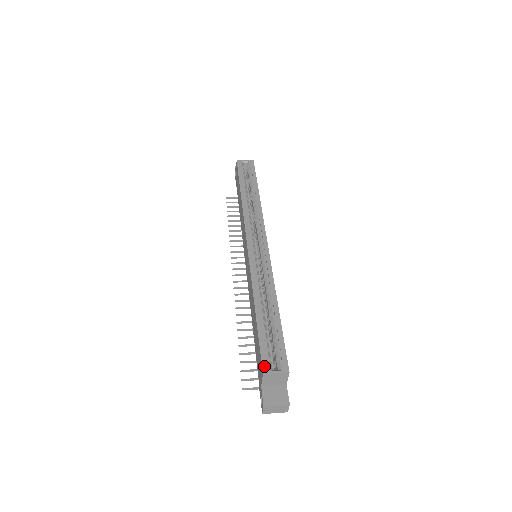
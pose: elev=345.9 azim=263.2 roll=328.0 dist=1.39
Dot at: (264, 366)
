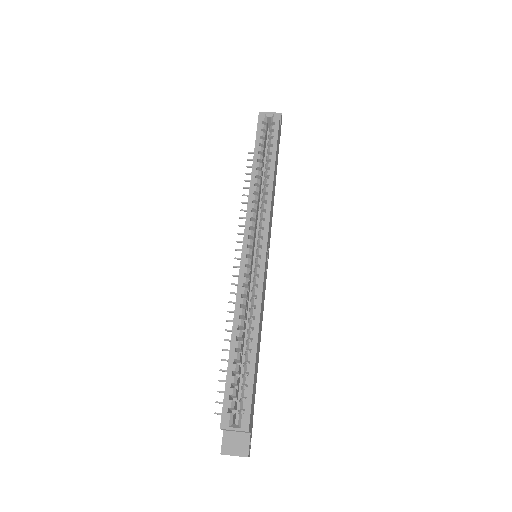
Dot at: (223, 419)
